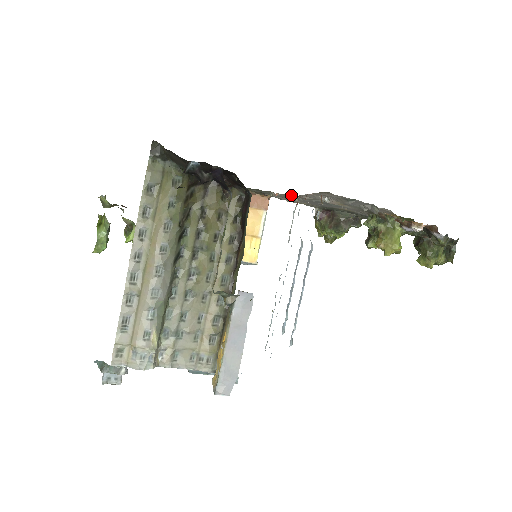
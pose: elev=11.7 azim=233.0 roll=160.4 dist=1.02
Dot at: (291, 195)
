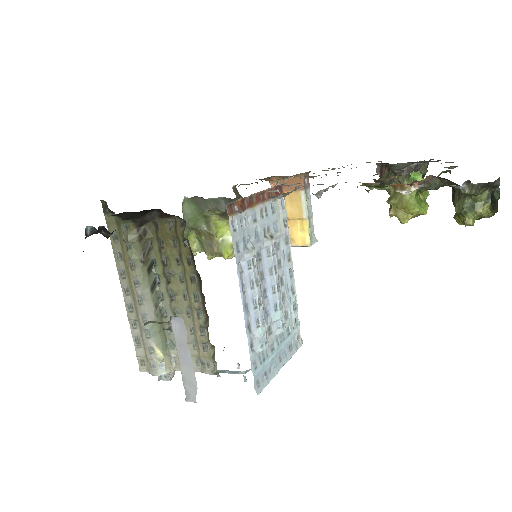
Dot at: occluded
